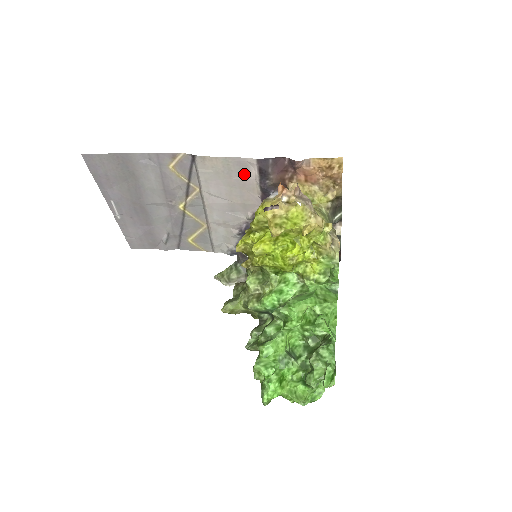
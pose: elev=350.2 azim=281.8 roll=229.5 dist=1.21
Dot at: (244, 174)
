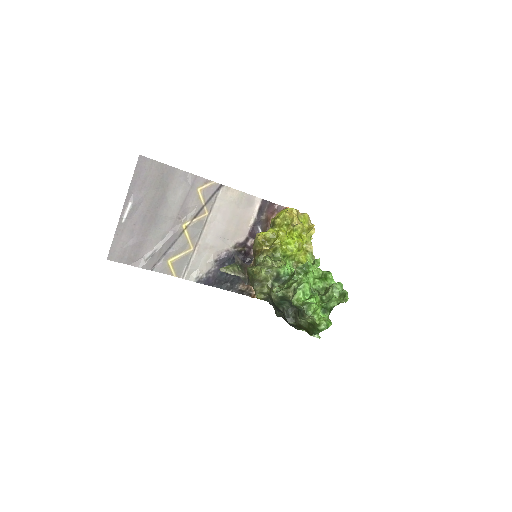
Dot at: (248, 208)
